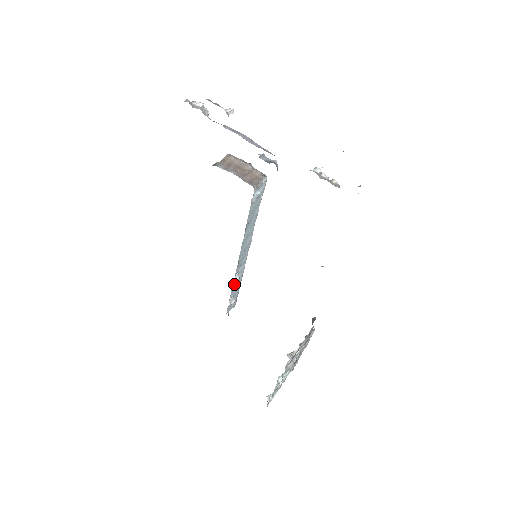
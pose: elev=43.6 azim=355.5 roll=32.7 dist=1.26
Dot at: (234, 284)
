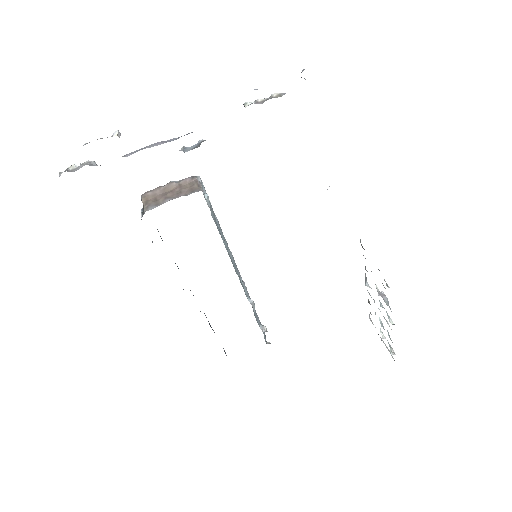
Dot at: (254, 310)
